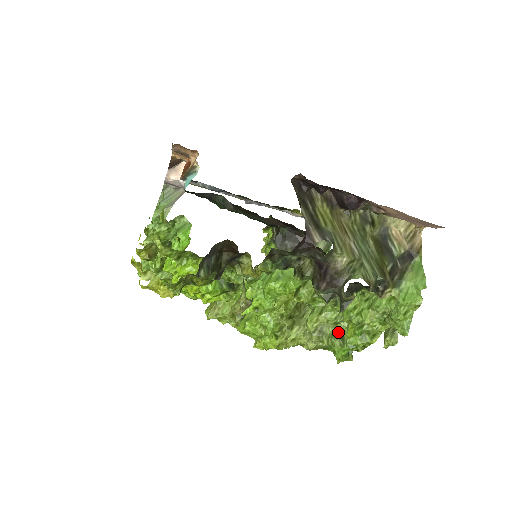
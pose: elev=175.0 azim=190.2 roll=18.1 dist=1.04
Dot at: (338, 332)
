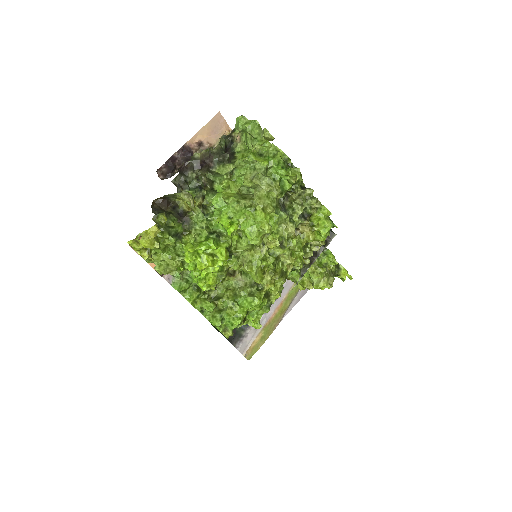
Dot at: (261, 169)
